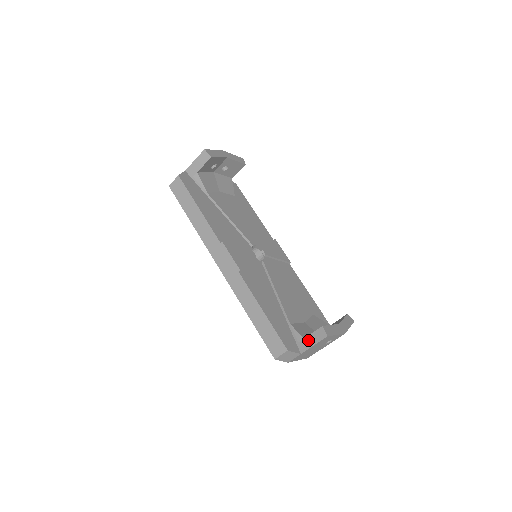
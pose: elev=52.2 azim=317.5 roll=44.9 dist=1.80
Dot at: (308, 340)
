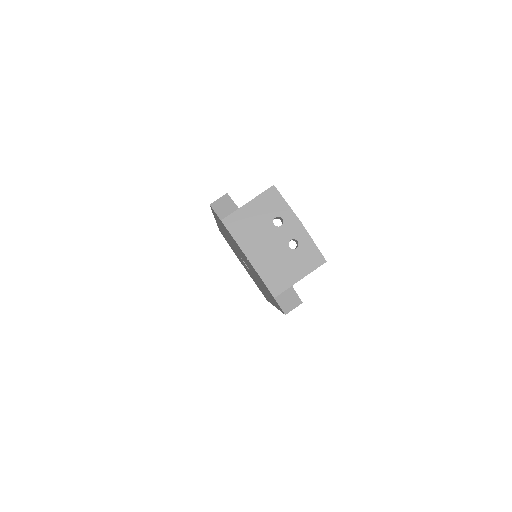
Dot at: occluded
